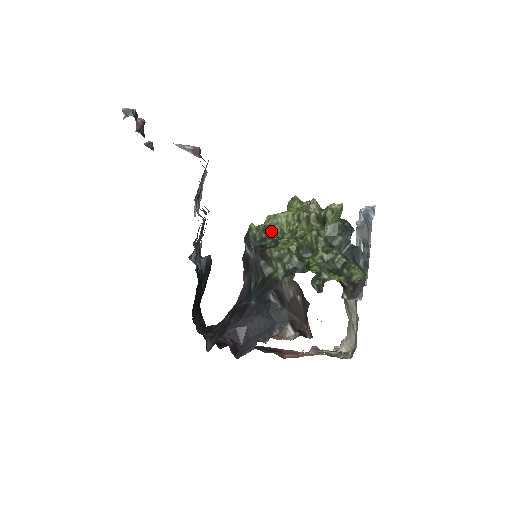
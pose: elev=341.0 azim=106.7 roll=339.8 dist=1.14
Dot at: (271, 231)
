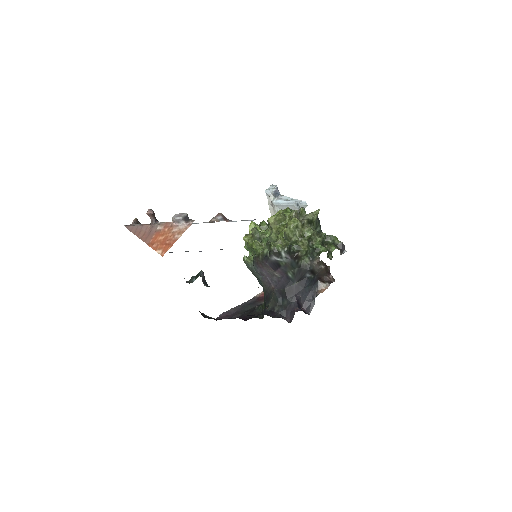
Dot at: occluded
